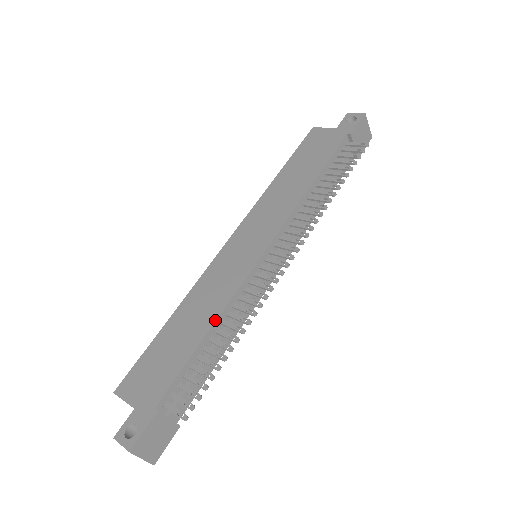
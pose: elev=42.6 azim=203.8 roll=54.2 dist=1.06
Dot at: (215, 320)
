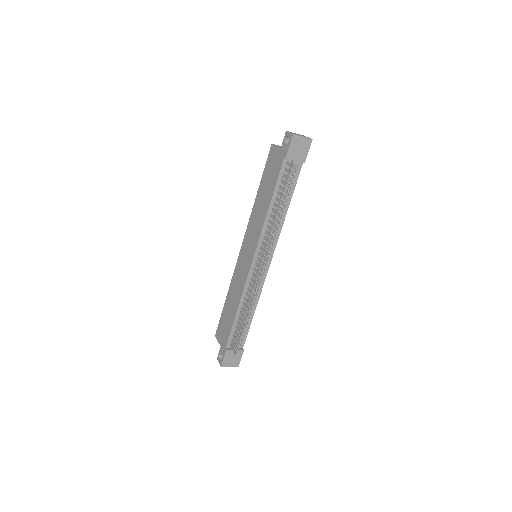
Dot at: (238, 304)
